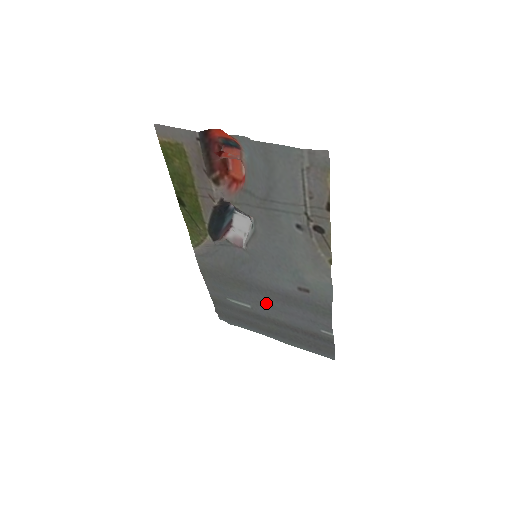
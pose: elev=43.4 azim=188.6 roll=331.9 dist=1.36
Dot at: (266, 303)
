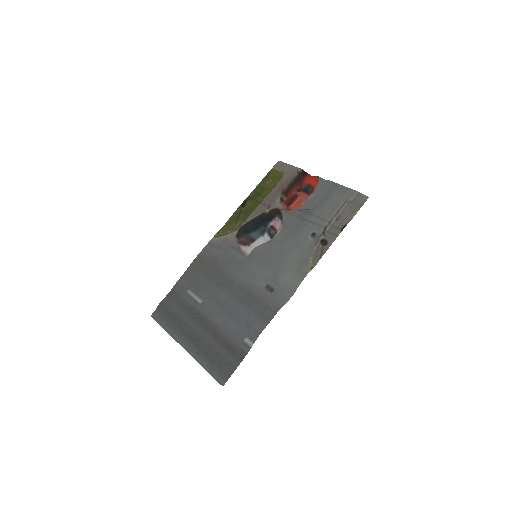
Dot at: (220, 301)
